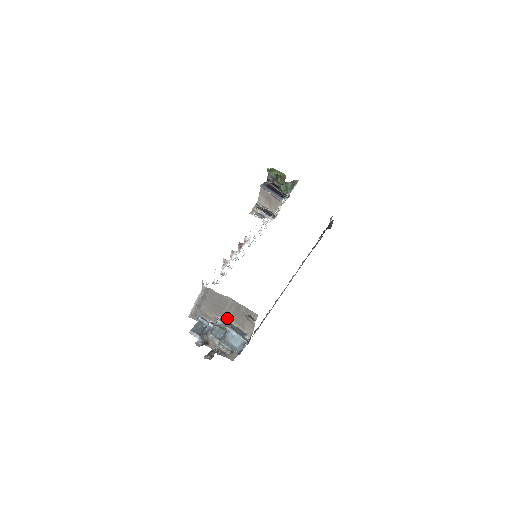
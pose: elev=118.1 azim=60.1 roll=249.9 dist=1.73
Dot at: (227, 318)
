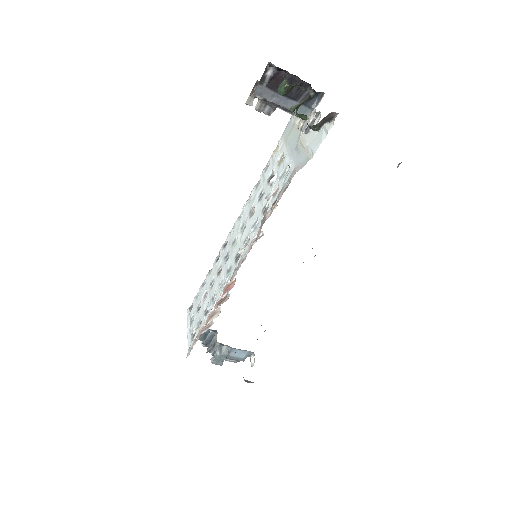
Dot at: occluded
